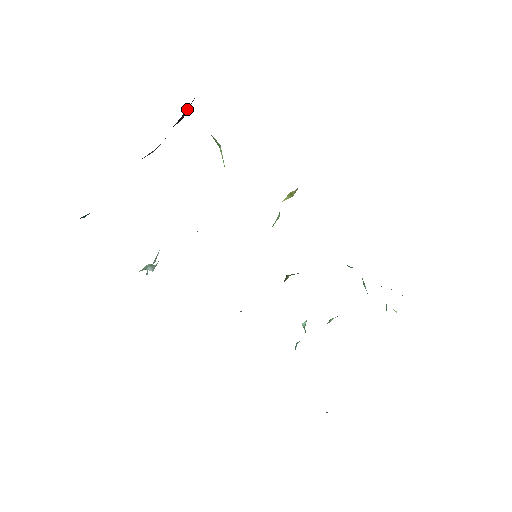
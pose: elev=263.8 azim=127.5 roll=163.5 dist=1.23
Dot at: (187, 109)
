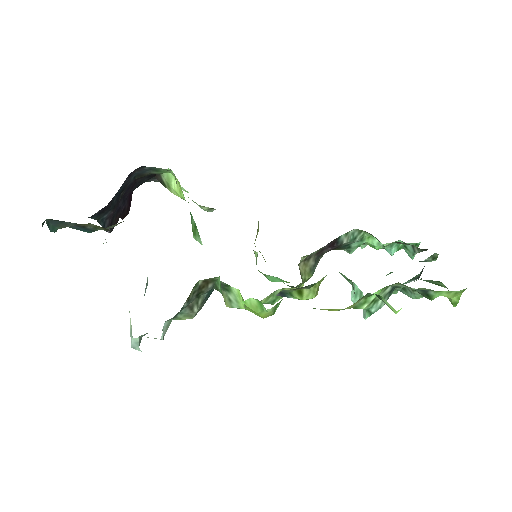
Dot at: (130, 194)
